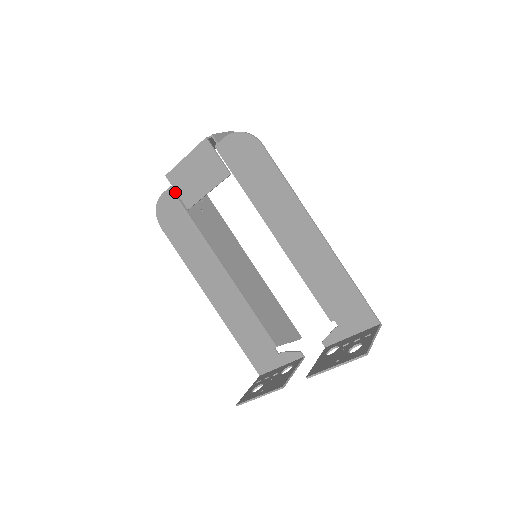
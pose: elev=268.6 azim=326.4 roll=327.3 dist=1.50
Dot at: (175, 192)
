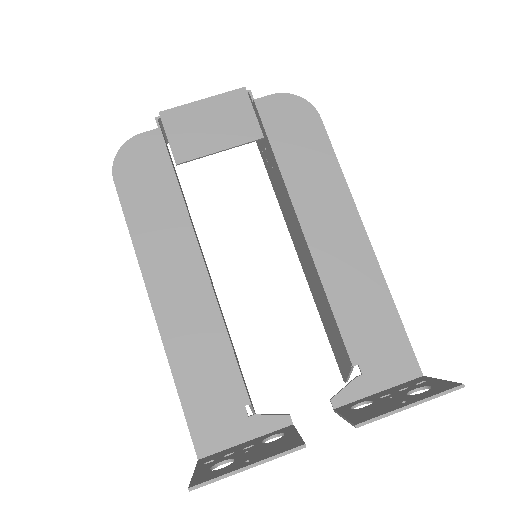
Dot at: (163, 138)
